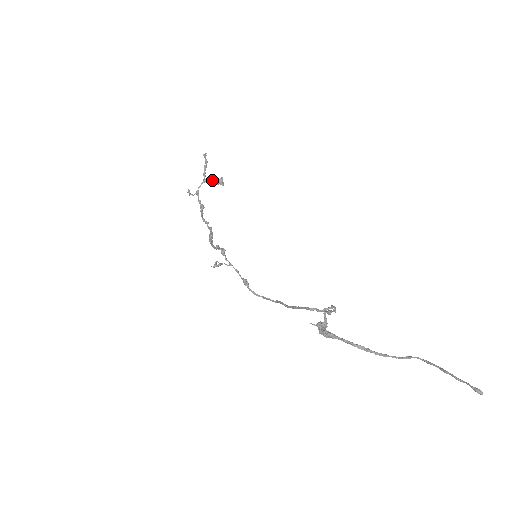
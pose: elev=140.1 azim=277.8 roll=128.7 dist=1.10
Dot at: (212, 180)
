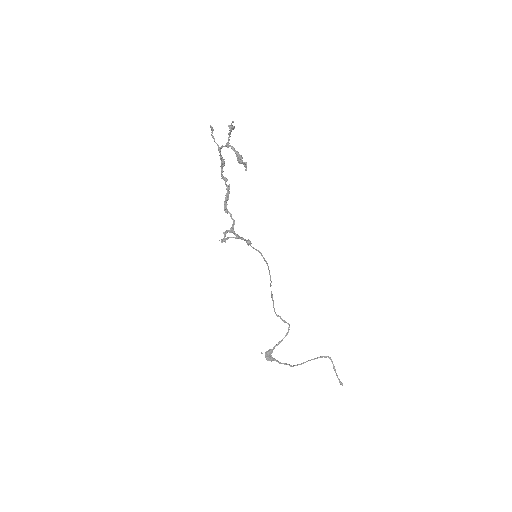
Dot at: (236, 155)
